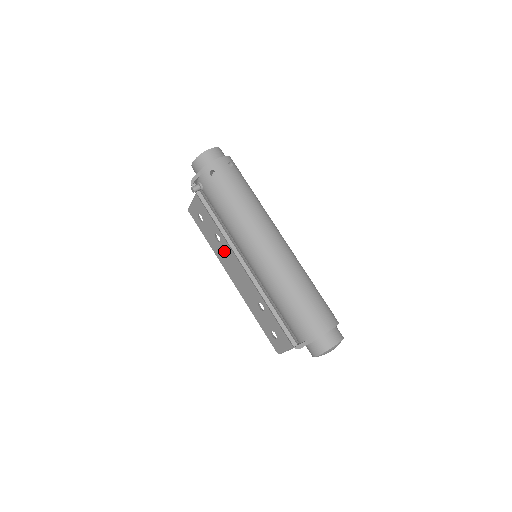
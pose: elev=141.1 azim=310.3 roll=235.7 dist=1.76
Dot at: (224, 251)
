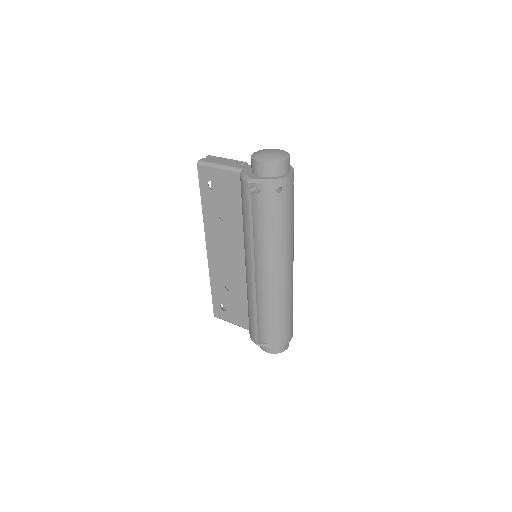
Dot at: (221, 229)
